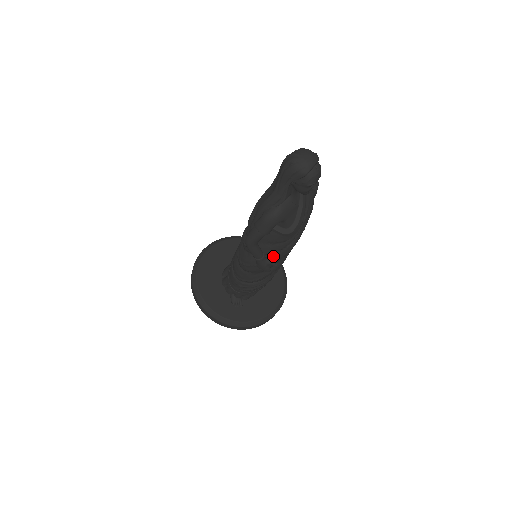
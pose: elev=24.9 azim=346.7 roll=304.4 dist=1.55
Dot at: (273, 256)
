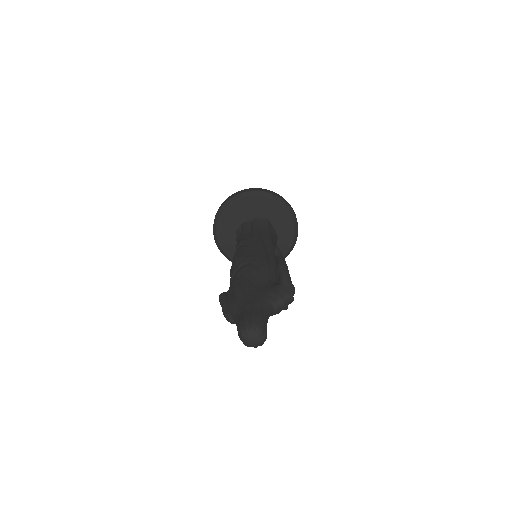
Dot at: occluded
